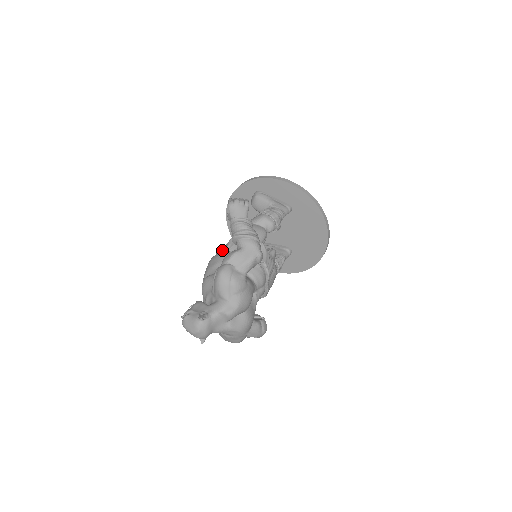
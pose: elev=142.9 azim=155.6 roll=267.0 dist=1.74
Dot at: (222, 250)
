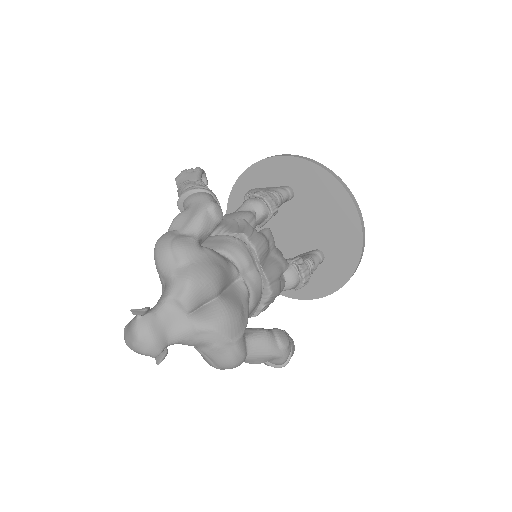
Dot at: occluded
